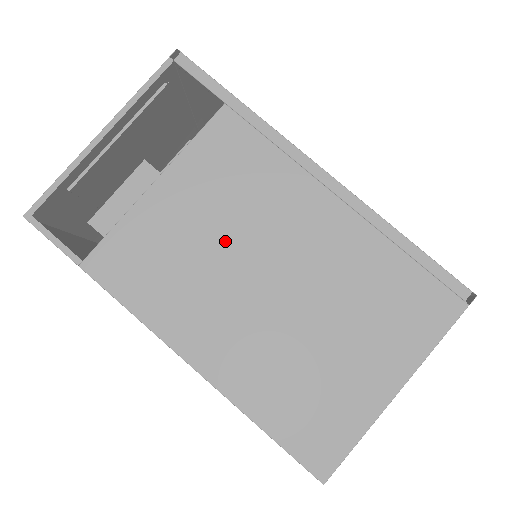
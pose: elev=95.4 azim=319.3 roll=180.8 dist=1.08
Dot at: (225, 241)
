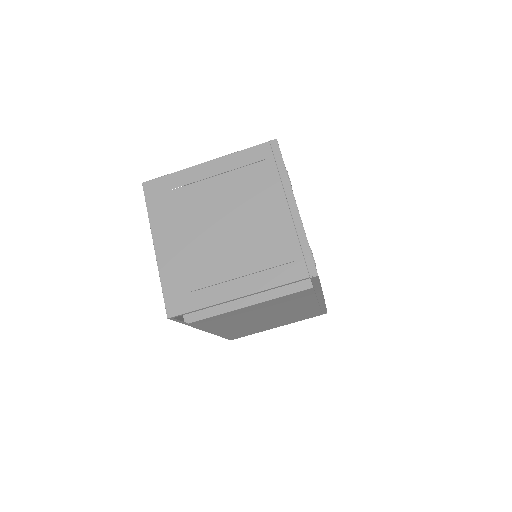
Dot at: (260, 314)
